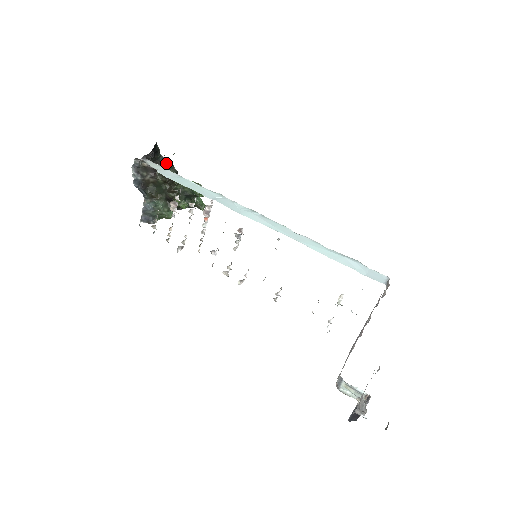
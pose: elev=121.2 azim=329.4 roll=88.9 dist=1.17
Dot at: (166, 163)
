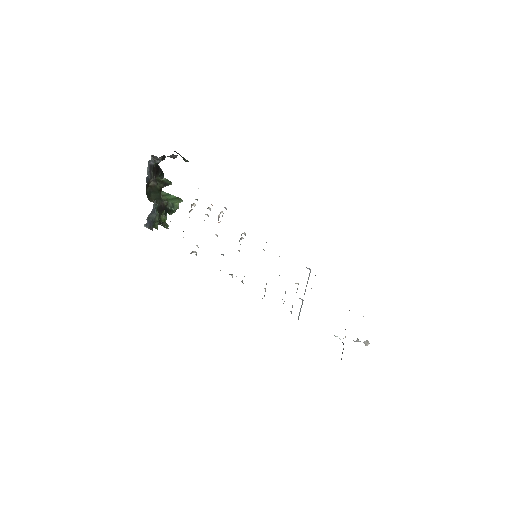
Dot at: (162, 171)
